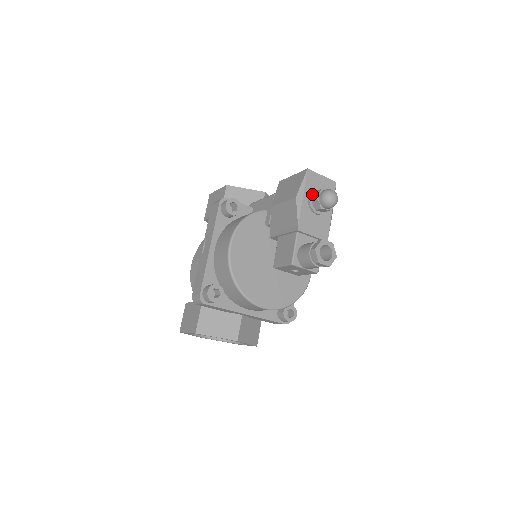
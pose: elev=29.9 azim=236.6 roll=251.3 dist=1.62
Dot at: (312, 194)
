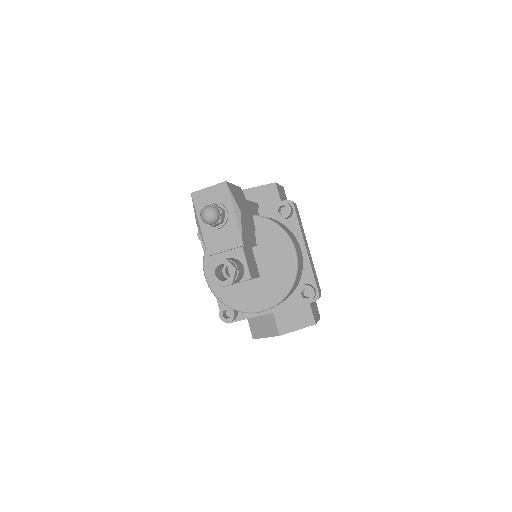
Dot at: occluded
